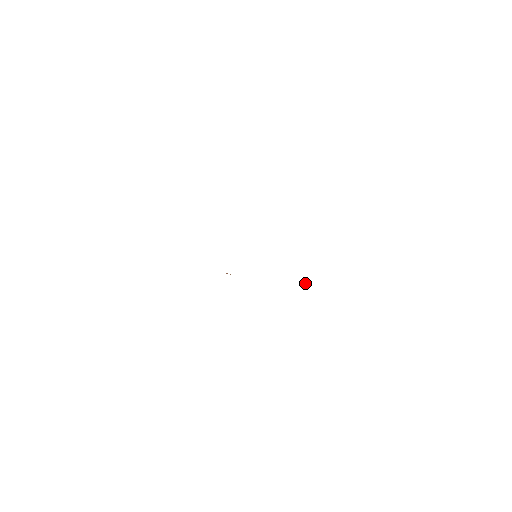
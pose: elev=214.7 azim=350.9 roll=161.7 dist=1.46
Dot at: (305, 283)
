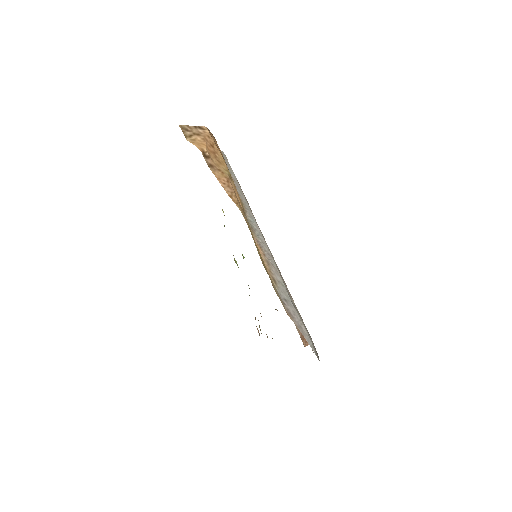
Dot at: occluded
